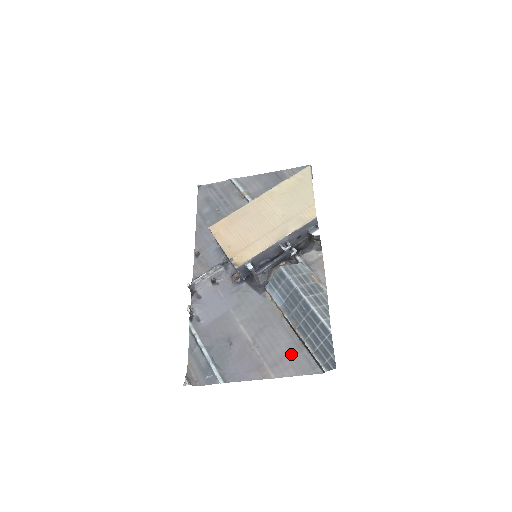
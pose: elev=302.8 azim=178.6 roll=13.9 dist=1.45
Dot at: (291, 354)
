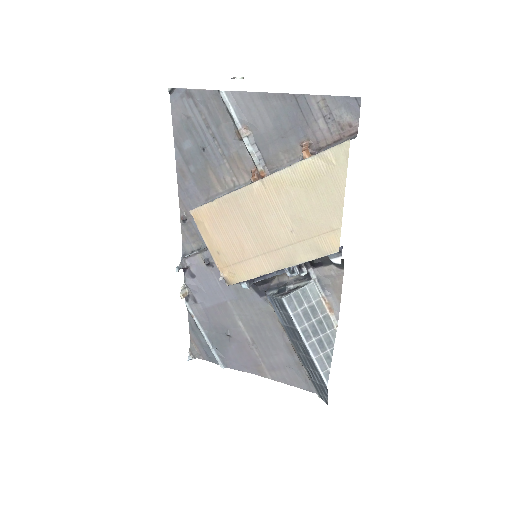
Dot at: (289, 367)
